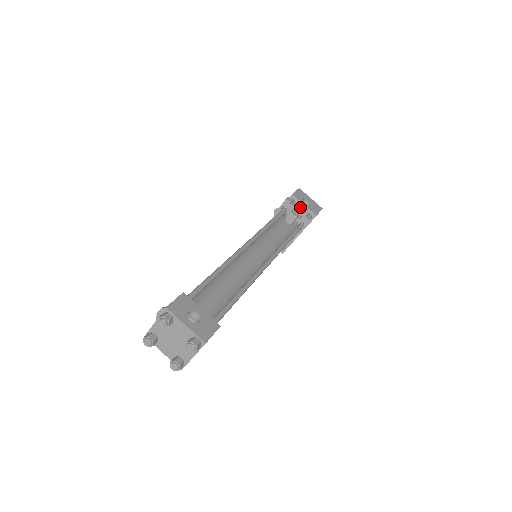
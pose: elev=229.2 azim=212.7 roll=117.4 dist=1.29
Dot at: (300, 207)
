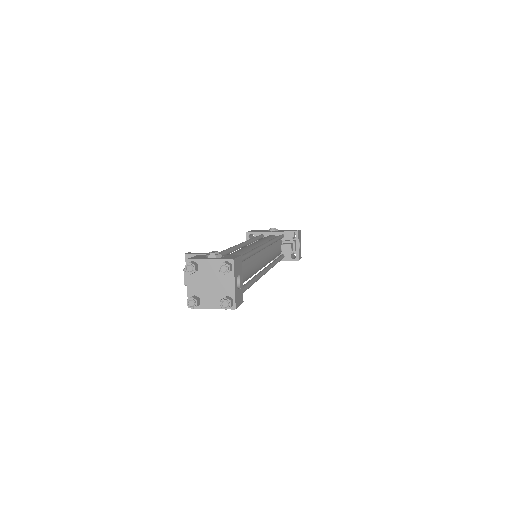
Dot at: (295, 245)
